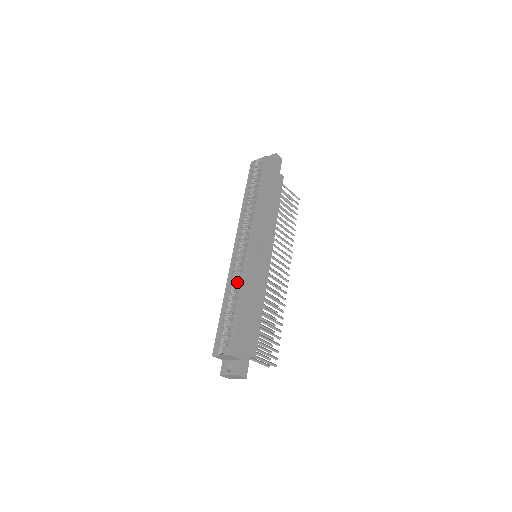
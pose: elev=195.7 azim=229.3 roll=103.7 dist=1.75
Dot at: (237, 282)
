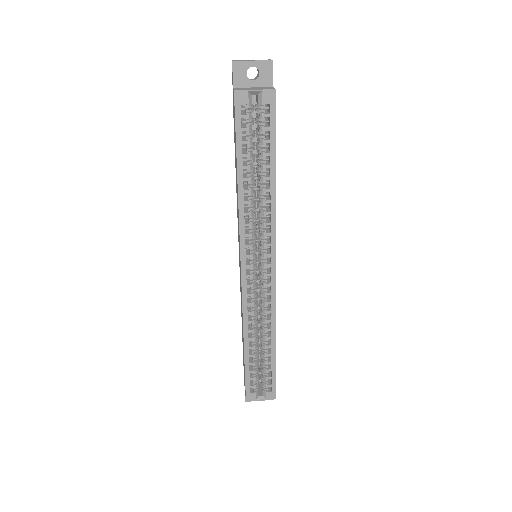
Dot at: (257, 316)
